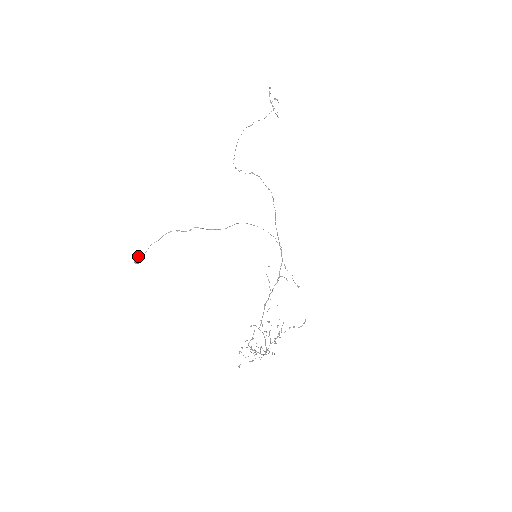
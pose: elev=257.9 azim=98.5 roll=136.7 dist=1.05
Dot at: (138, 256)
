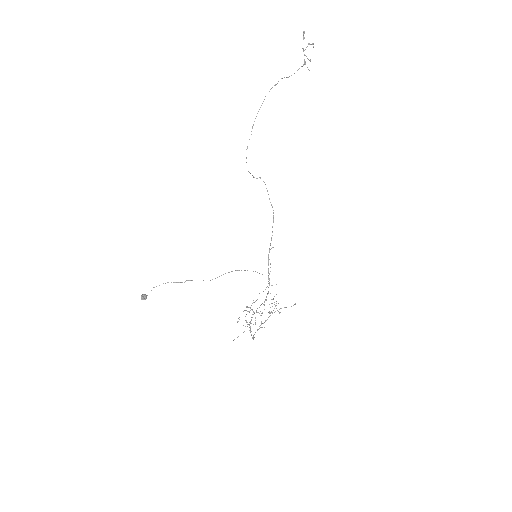
Dot at: (143, 295)
